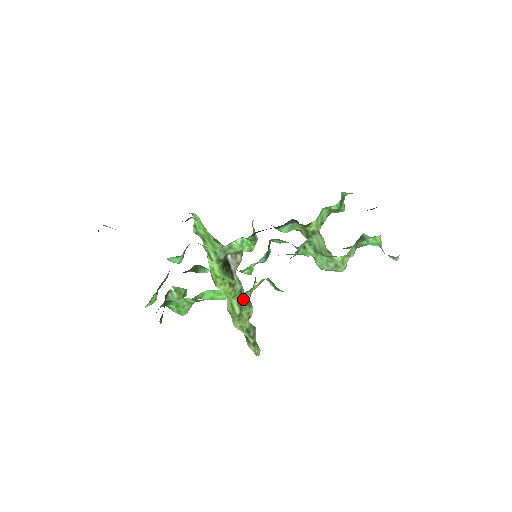
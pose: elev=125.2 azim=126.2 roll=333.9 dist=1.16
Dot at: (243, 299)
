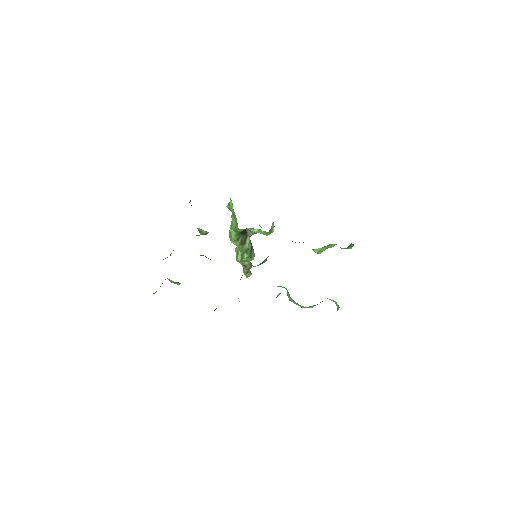
Dot at: occluded
